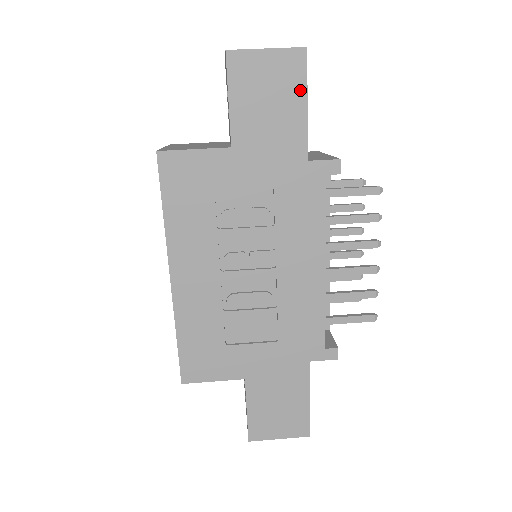
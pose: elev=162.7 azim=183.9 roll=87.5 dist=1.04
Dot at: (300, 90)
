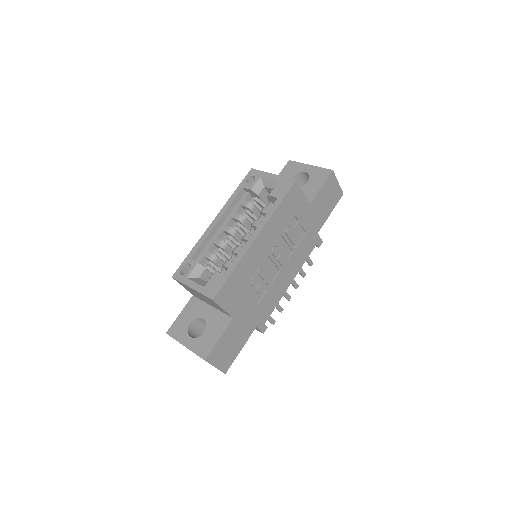
Dot at: (333, 206)
